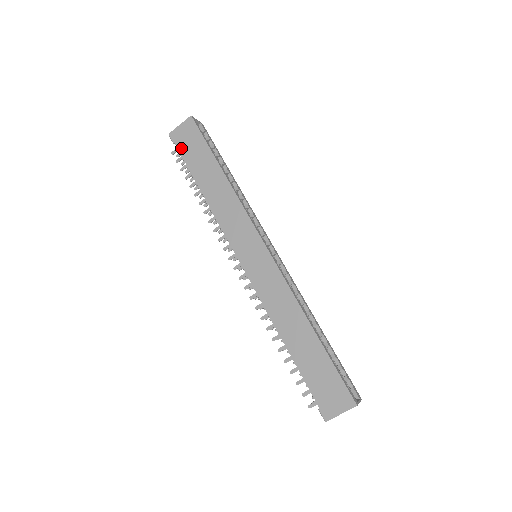
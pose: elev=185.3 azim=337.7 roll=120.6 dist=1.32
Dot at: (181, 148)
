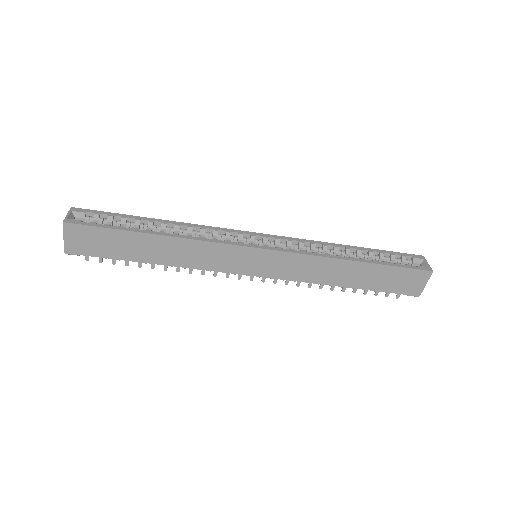
Dot at: (93, 253)
